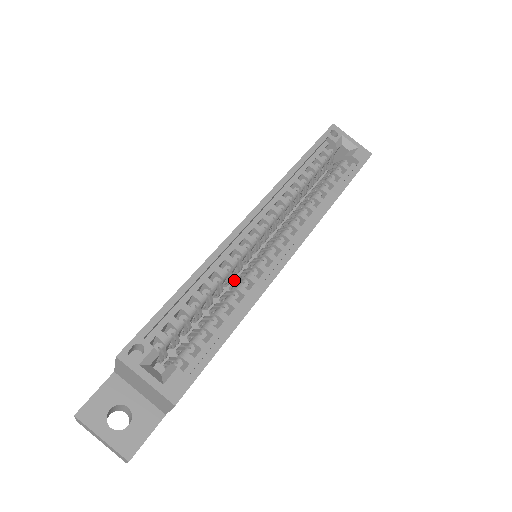
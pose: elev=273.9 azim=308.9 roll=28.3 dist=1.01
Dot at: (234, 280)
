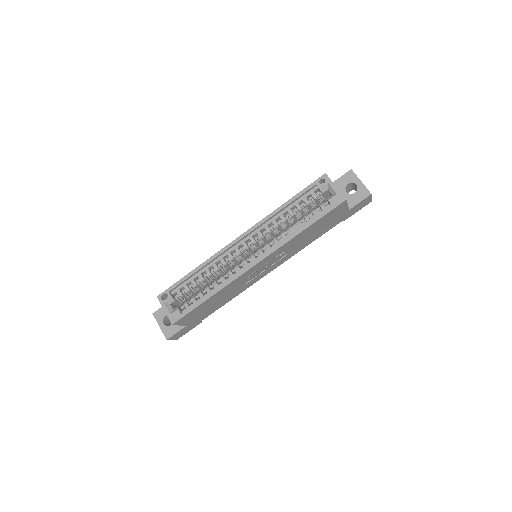
Dot at: occluded
